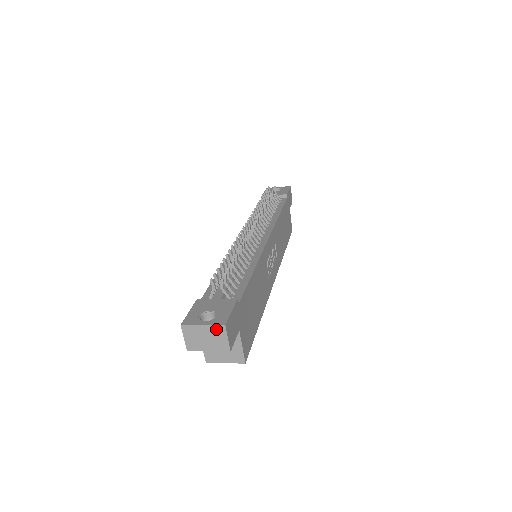
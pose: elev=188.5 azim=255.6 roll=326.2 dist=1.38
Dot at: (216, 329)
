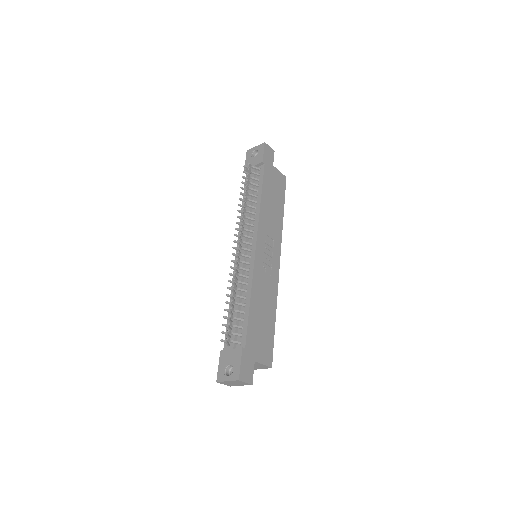
Dot at: (236, 381)
